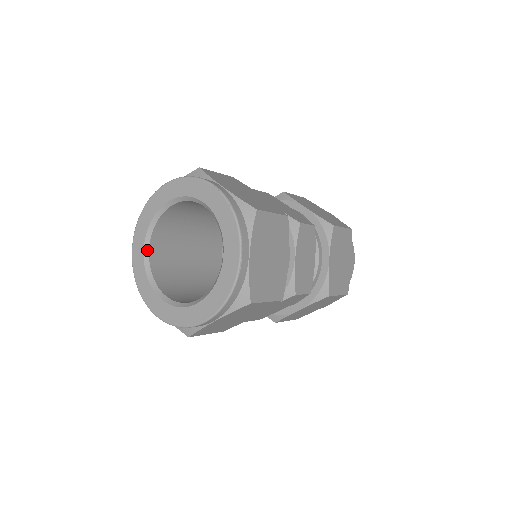
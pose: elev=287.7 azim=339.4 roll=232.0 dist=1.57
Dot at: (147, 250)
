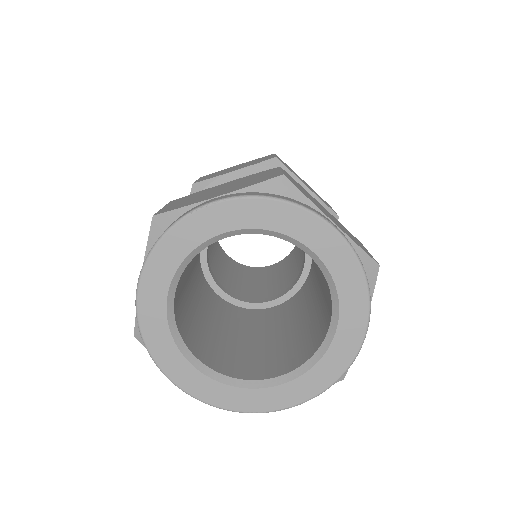
Dot at: (201, 365)
